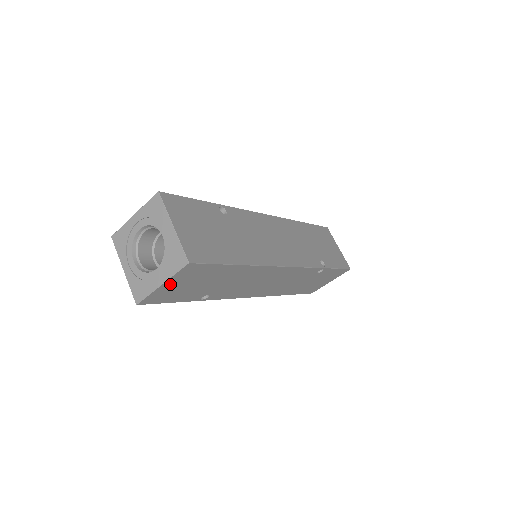
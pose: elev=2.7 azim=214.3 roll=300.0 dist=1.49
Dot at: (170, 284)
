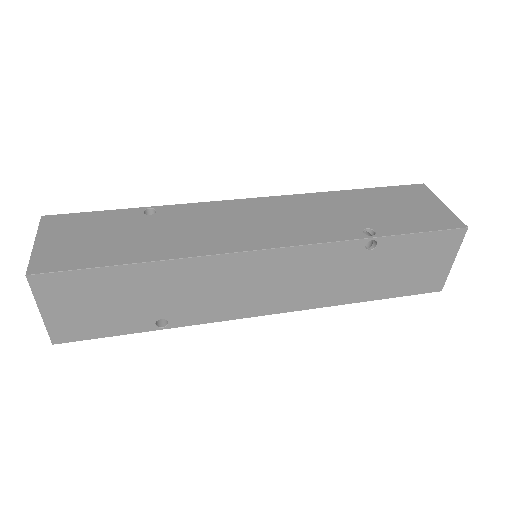
Dot at: (54, 310)
